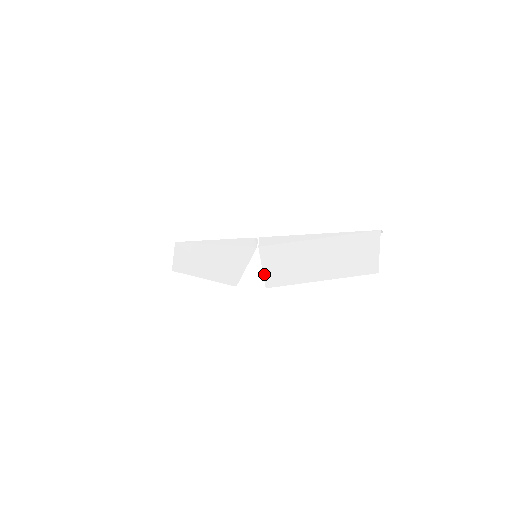
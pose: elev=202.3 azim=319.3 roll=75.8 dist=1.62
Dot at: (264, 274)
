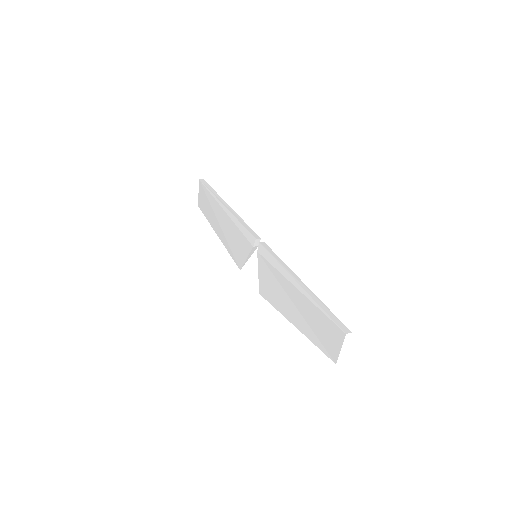
Dot at: (259, 281)
